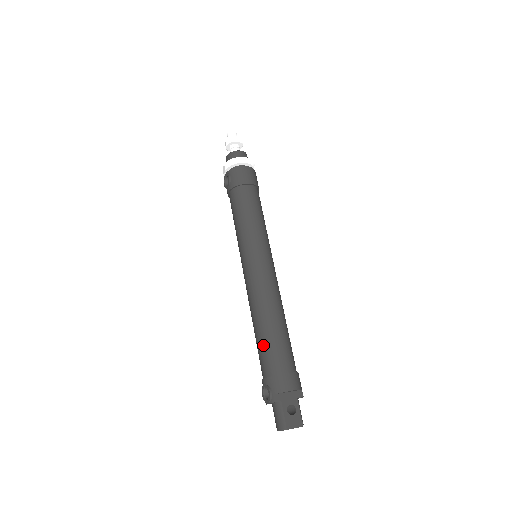
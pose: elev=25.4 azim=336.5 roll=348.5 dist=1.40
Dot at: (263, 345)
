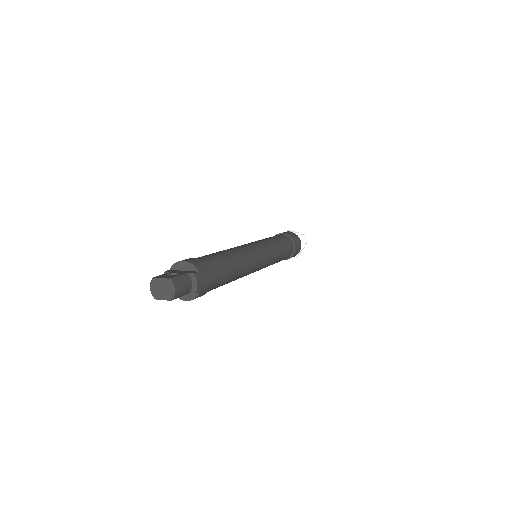
Dot at: occluded
